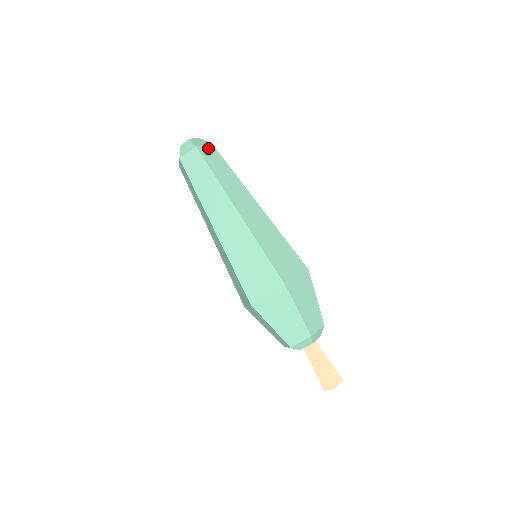
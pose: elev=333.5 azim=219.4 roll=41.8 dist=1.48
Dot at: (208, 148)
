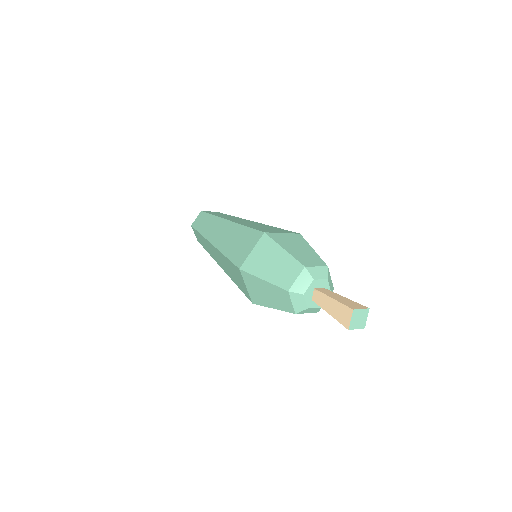
Dot at: (213, 212)
